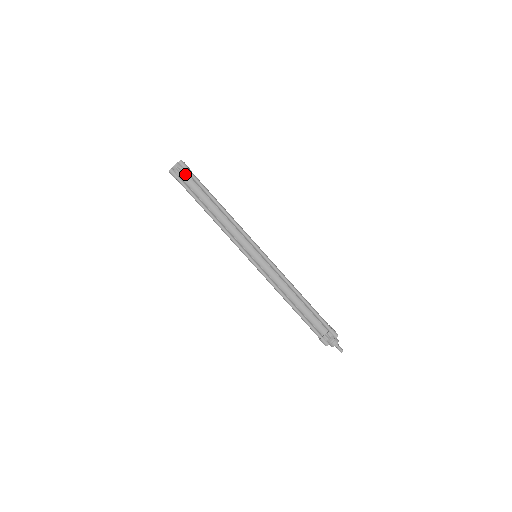
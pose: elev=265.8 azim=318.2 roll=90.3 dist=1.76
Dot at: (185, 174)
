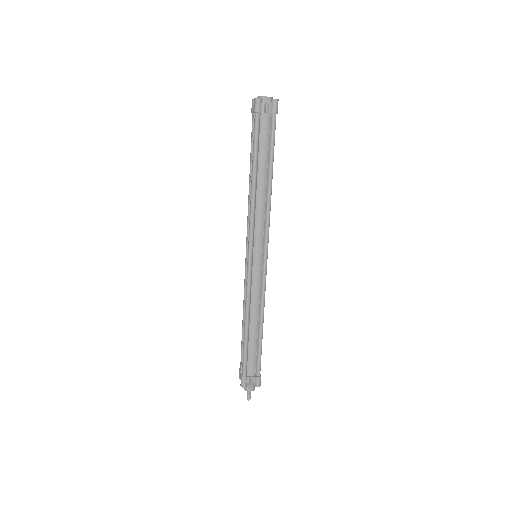
Dot at: (268, 117)
